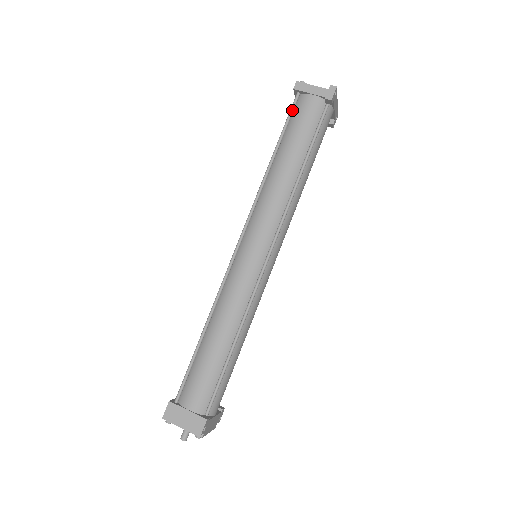
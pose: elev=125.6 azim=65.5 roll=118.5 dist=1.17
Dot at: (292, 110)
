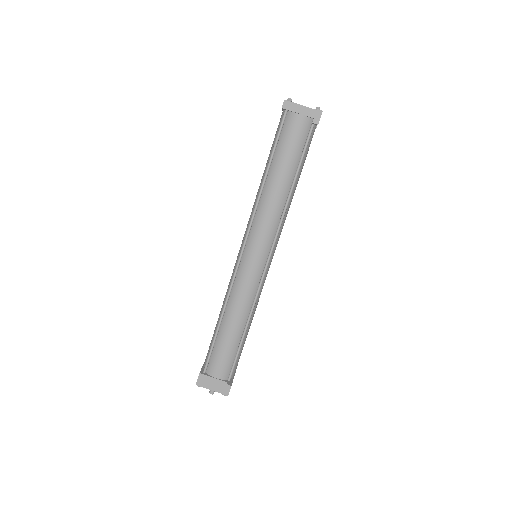
Dot at: (281, 128)
